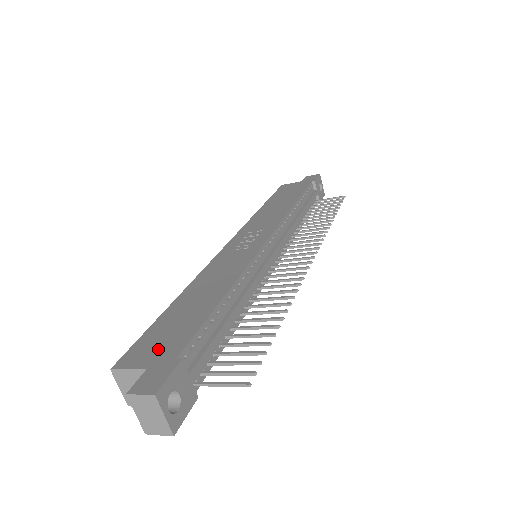
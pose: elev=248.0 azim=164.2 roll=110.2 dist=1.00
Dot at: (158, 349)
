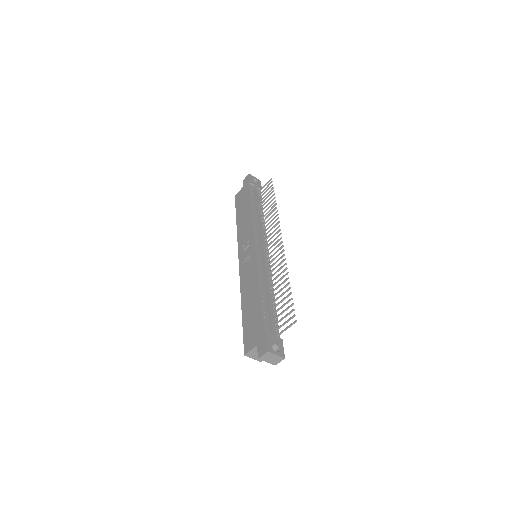
Dot at: (254, 335)
